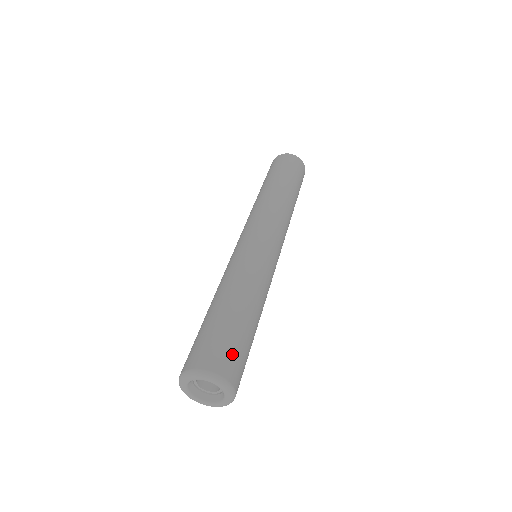
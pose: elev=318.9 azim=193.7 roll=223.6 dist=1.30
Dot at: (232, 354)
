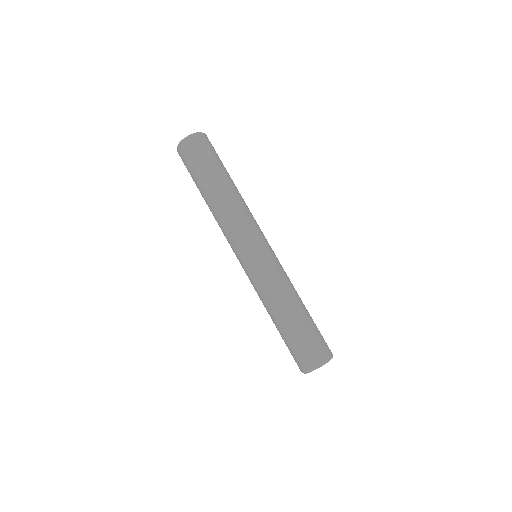
Dot at: (322, 341)
